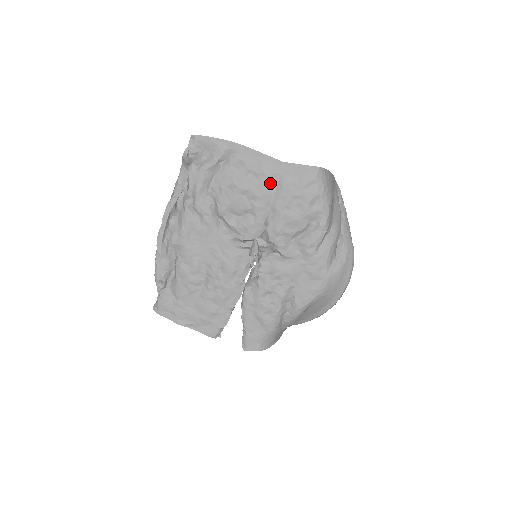
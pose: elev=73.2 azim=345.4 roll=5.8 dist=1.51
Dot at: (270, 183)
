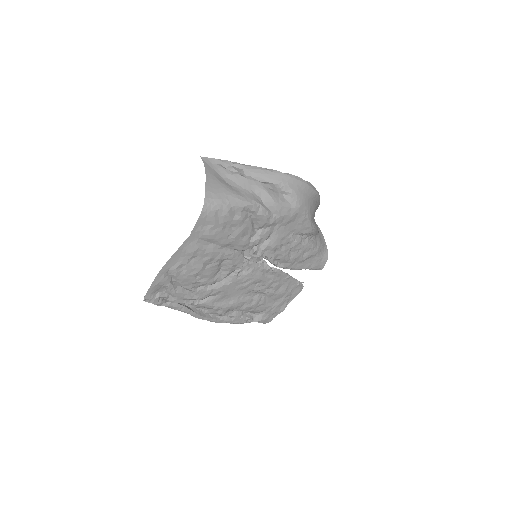
Dot at: (204, 247)
